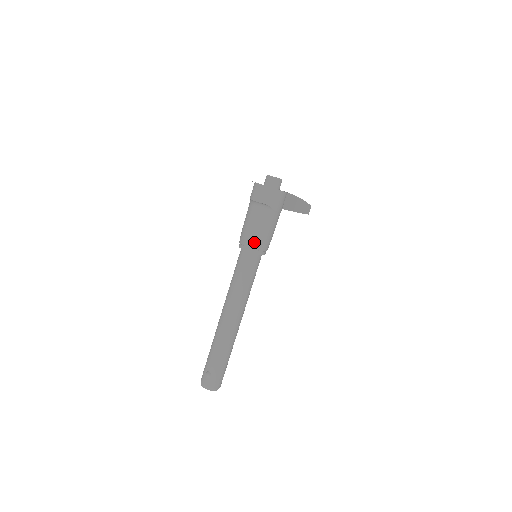
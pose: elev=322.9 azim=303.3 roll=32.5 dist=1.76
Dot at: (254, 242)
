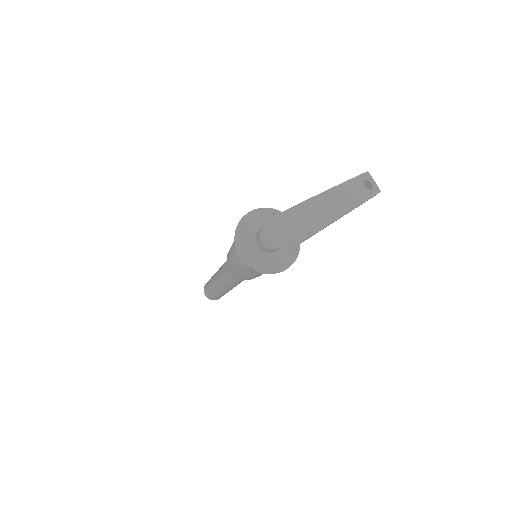
Dot at: (237, 275)
